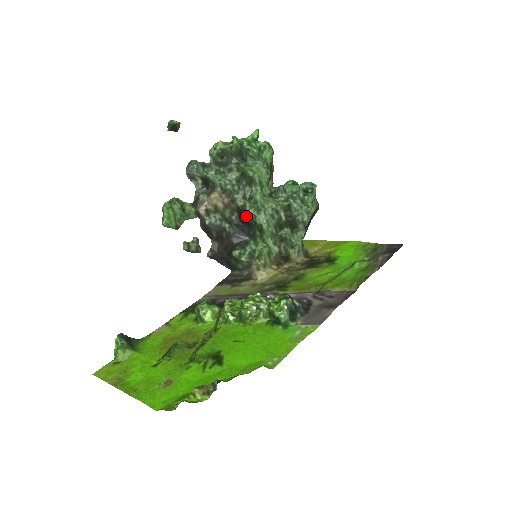
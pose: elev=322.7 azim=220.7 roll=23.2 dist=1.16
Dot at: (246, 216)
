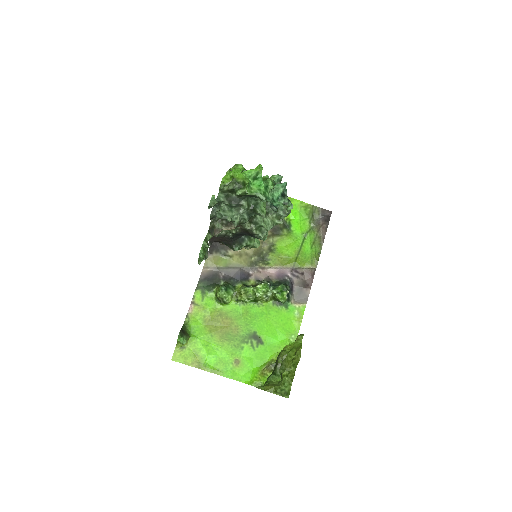
Dot at: (252, 235)
